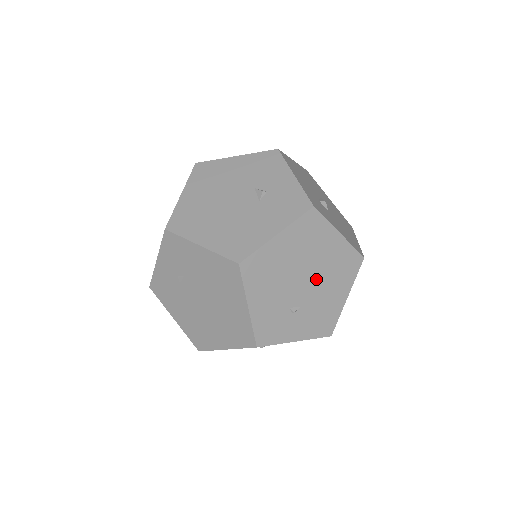
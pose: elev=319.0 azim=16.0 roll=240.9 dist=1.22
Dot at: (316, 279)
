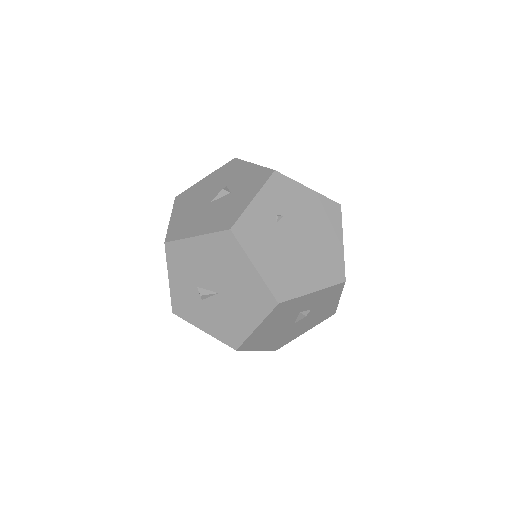
Dot at: occluded
